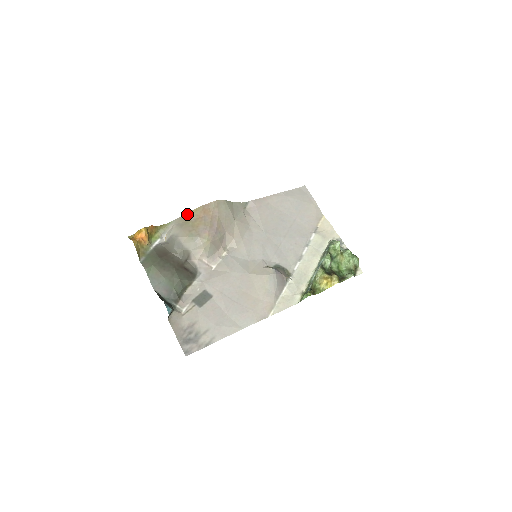
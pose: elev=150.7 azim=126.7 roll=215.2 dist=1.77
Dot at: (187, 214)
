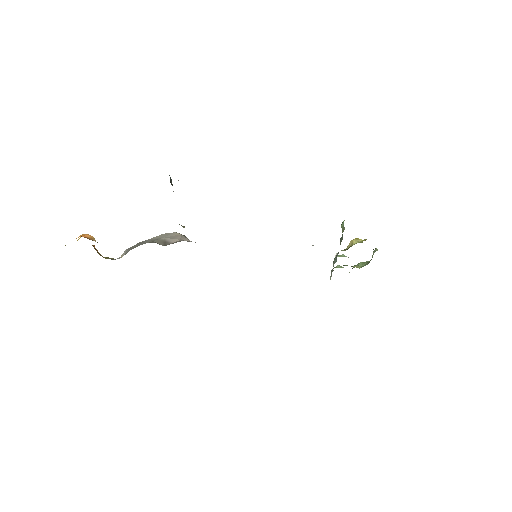
Dot at: occluded
